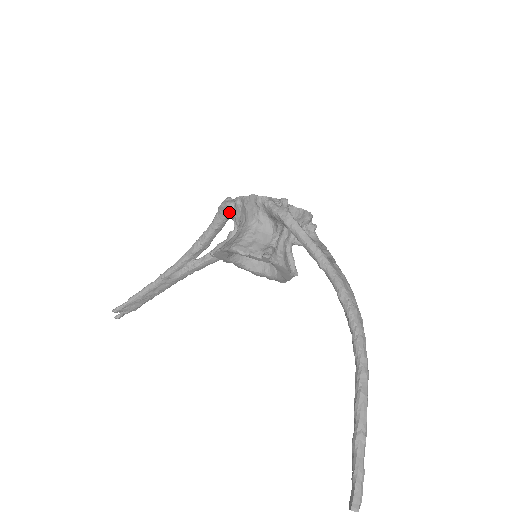
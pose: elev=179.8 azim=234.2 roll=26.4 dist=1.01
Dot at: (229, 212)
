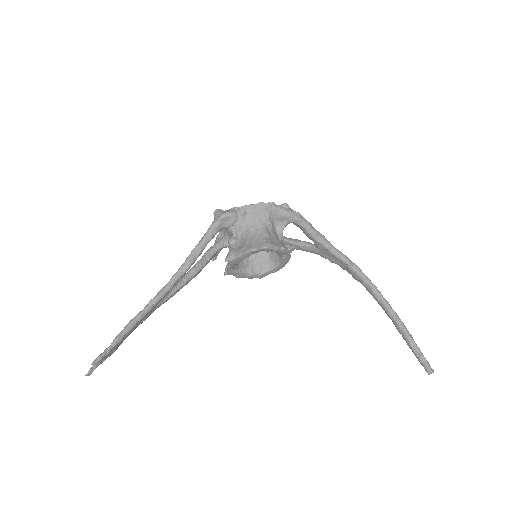
Dot at: (232, 221)
